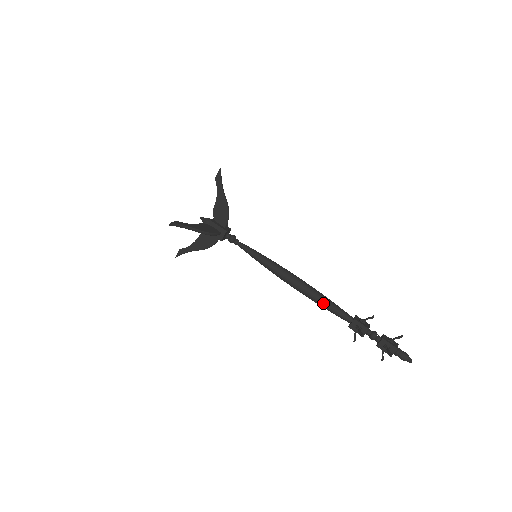
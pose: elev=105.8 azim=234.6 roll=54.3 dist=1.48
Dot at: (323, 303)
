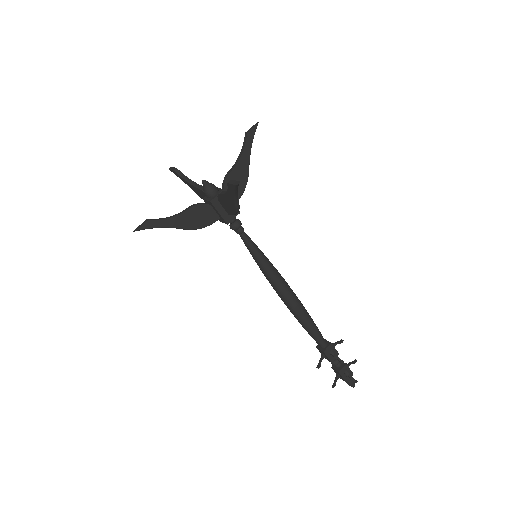
Dot at: (303, 327)
